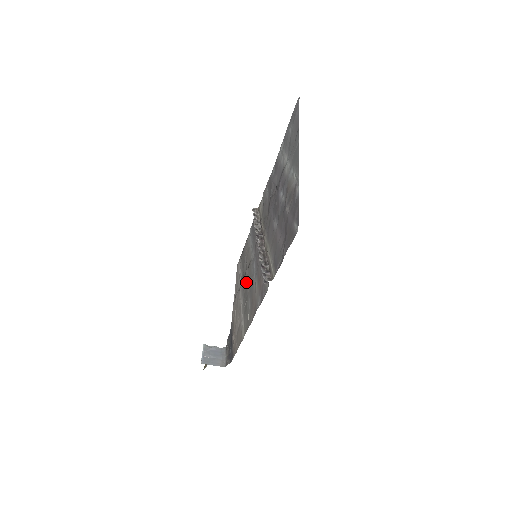
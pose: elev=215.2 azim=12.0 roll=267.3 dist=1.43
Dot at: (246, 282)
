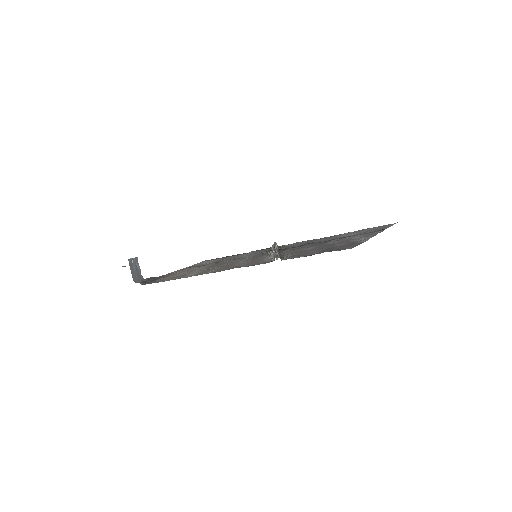
Dot at: (221, 263)
